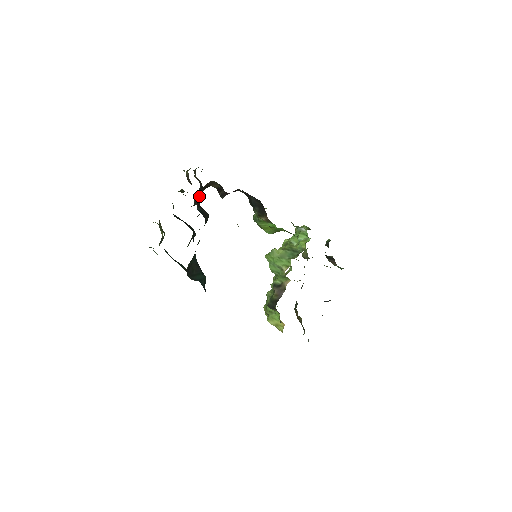
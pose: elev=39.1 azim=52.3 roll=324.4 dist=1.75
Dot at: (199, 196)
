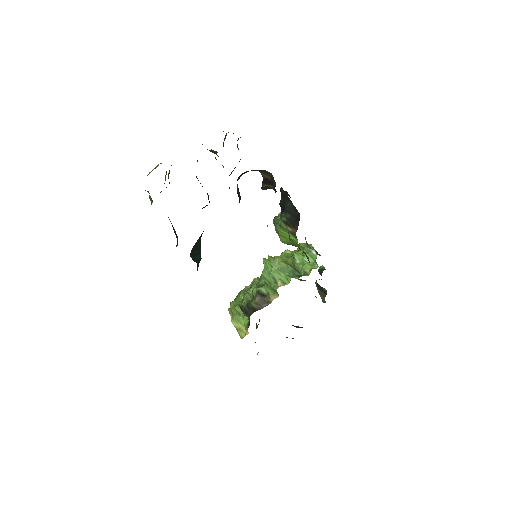
Dot at: (241, 175)
